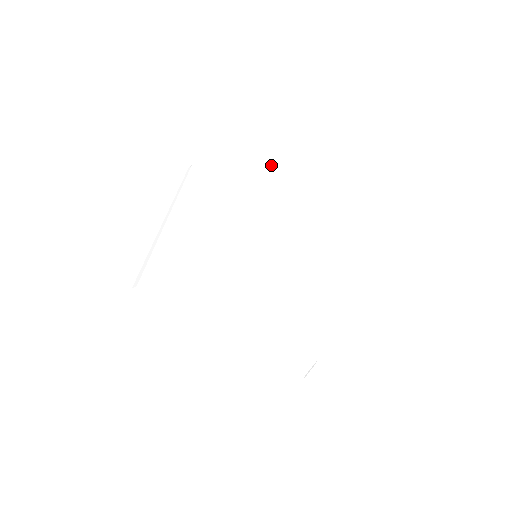
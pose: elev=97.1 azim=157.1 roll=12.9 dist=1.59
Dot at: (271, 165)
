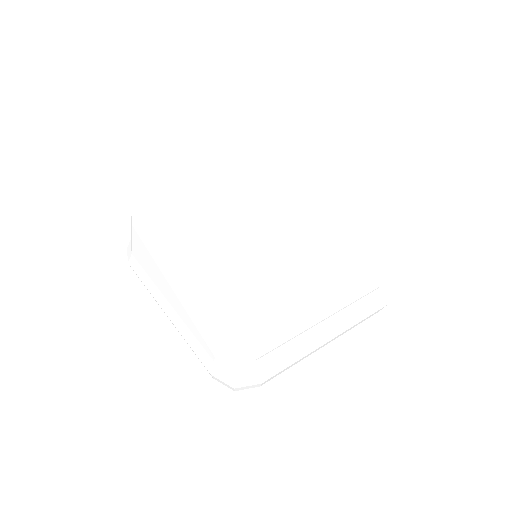
Dot at: (189, 183)
